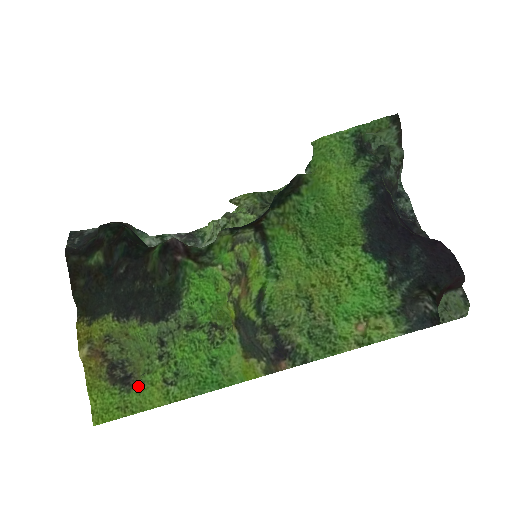
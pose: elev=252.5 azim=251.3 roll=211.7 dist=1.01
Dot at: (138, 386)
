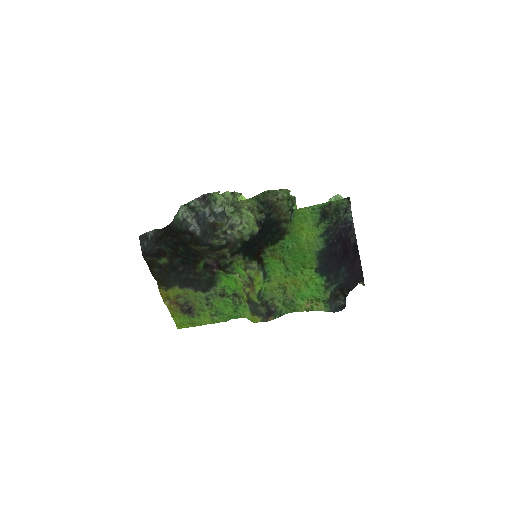
Dot at: (197, 316)
